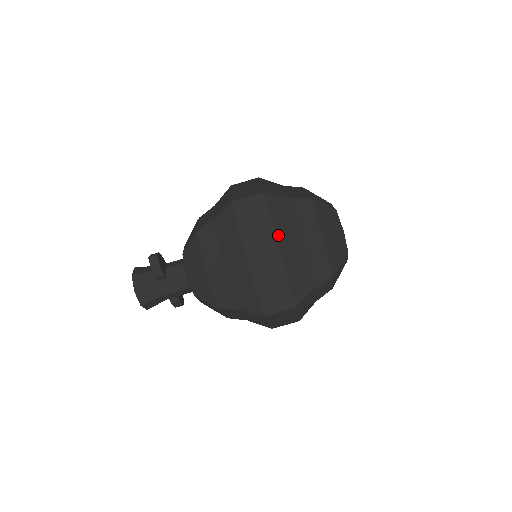
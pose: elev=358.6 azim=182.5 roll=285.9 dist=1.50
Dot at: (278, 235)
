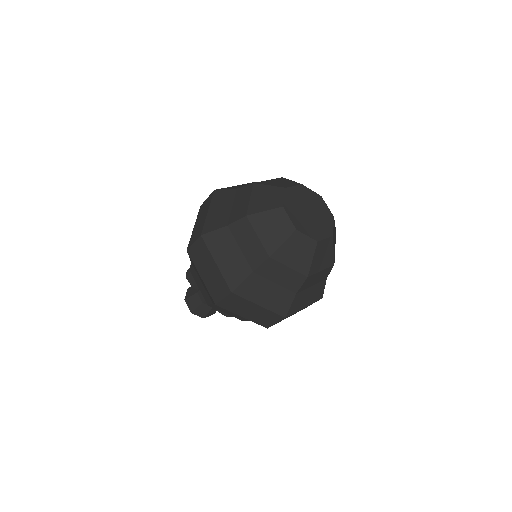
Dot at: (207, 223)
